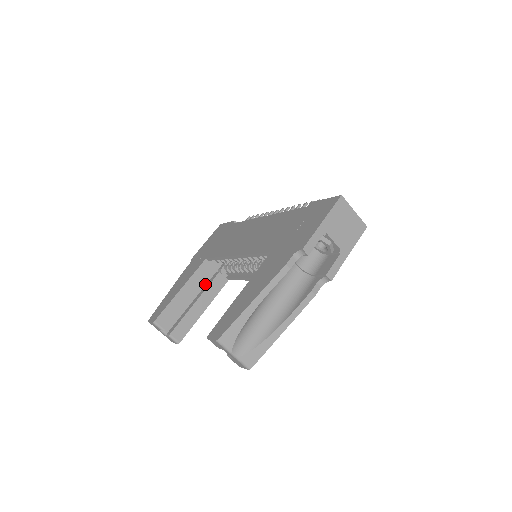
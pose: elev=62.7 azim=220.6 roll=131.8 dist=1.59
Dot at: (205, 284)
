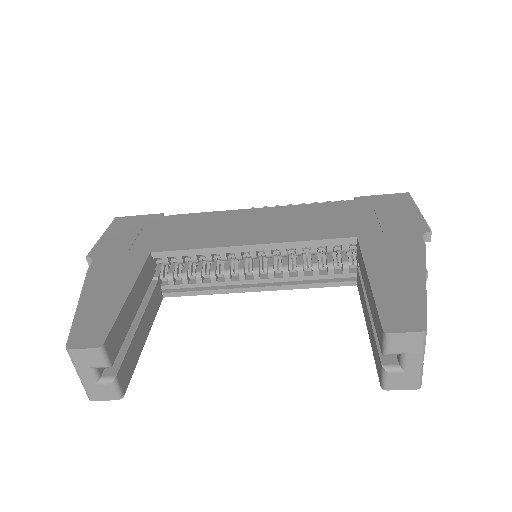
Dot at: occluded
